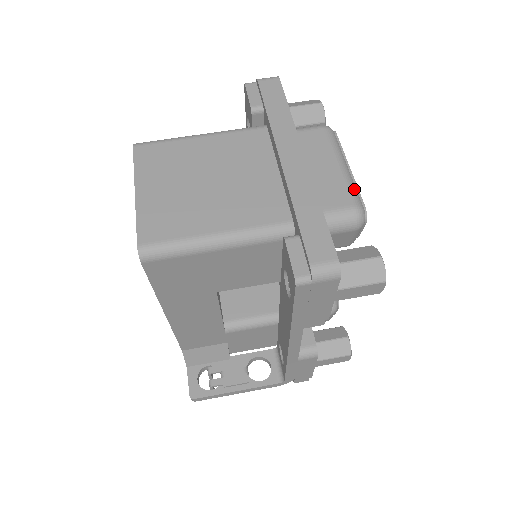
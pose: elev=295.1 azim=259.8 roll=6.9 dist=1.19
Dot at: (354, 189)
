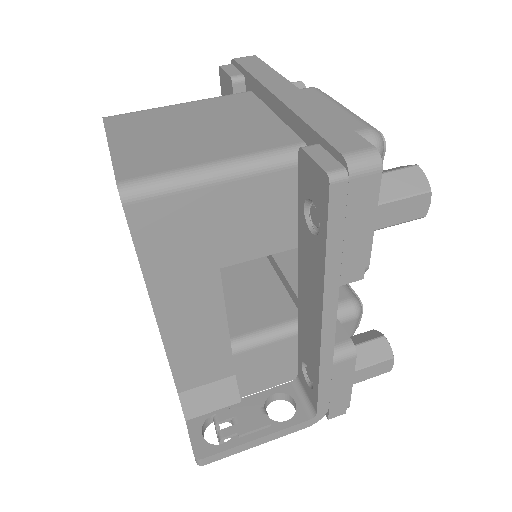
Dot at: (362, 120)
